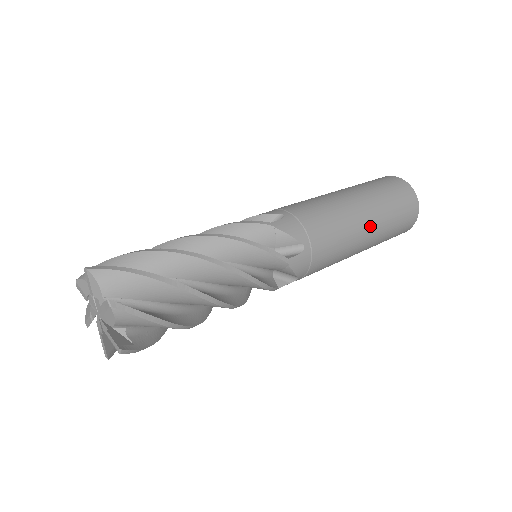
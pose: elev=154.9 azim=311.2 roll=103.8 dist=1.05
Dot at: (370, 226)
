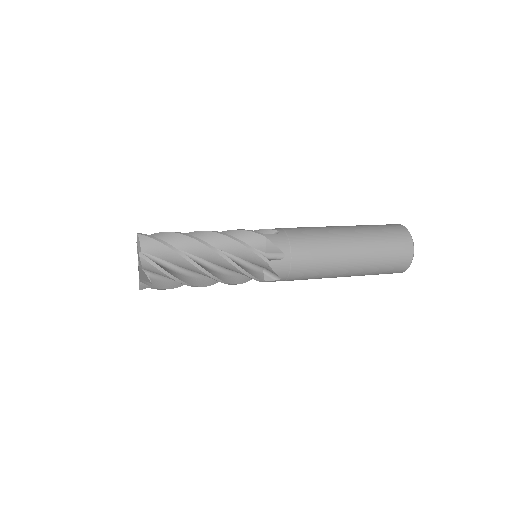
Dot at: (348, 231)
